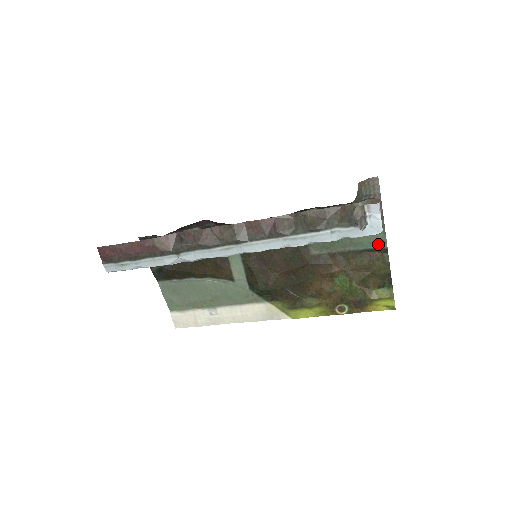
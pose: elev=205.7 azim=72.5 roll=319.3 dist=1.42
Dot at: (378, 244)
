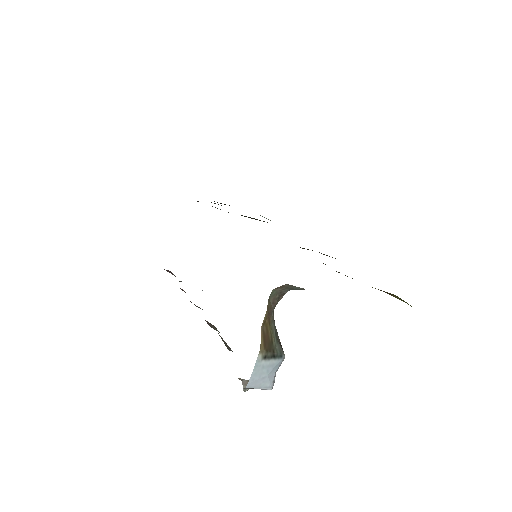
Dot at: occluded
